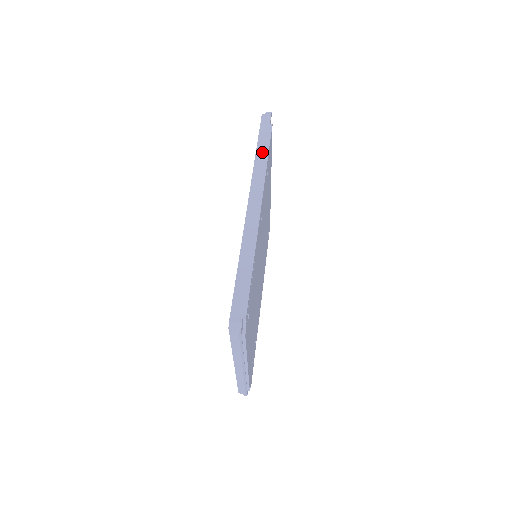
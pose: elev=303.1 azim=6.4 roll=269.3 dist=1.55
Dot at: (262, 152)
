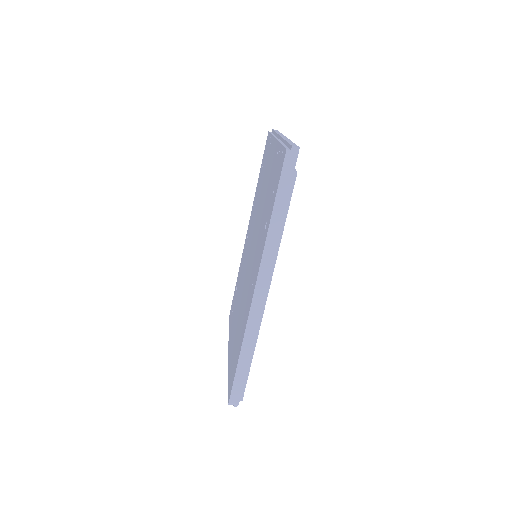
Dot at: (278, 221)
